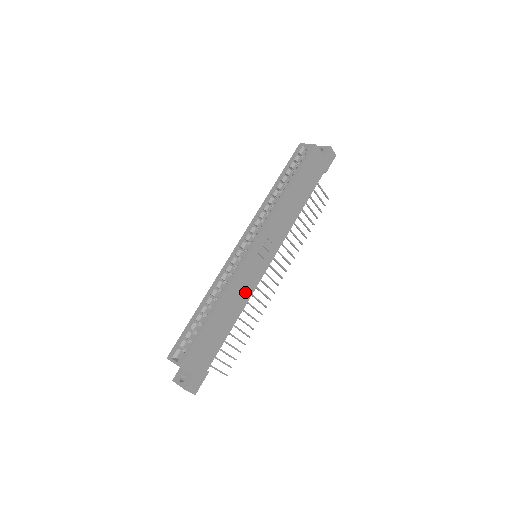
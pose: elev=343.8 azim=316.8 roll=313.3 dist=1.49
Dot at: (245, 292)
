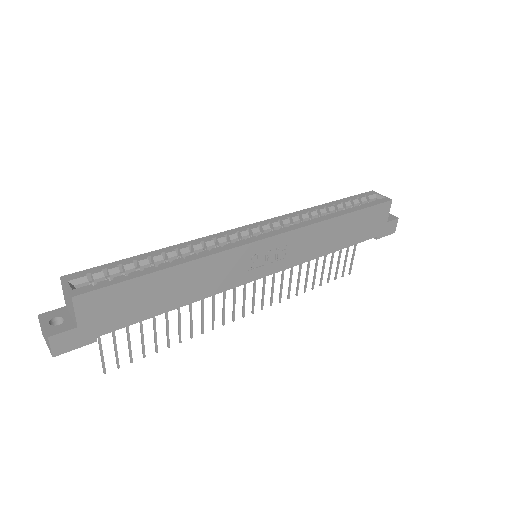
Dot at: (218, 281)
